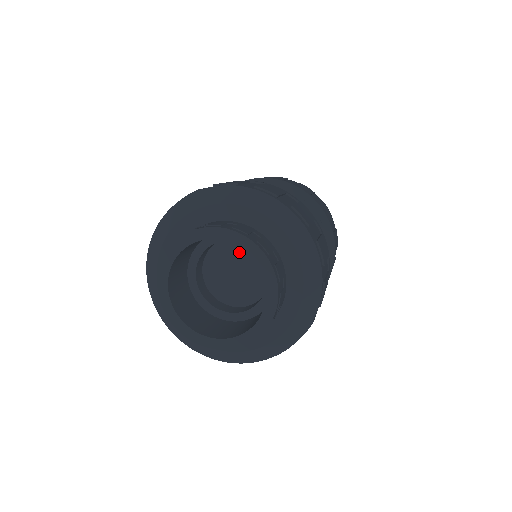
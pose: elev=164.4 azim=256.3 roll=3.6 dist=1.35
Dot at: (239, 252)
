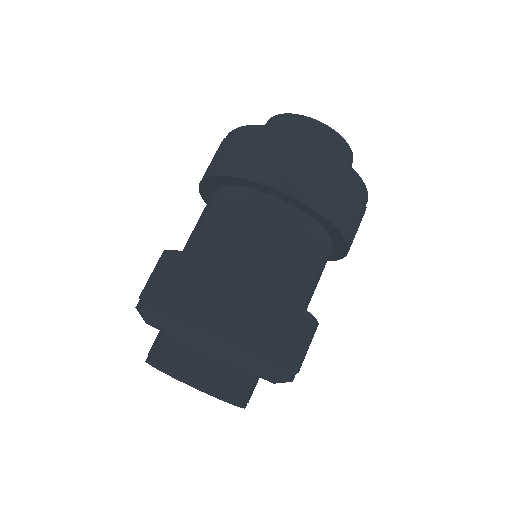
Dot at: occluded
